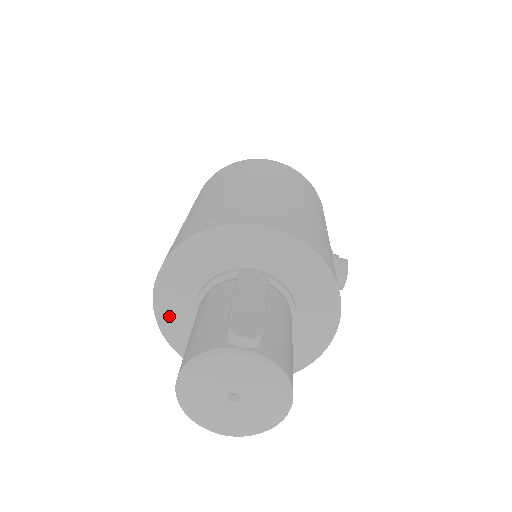
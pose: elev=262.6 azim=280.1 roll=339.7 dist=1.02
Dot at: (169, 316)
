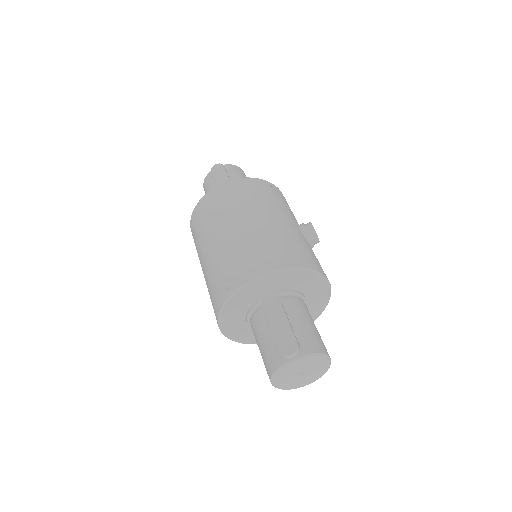
Dot at: (237, 336)
